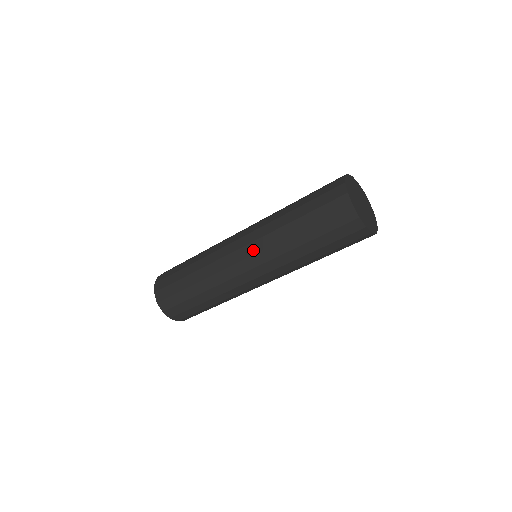
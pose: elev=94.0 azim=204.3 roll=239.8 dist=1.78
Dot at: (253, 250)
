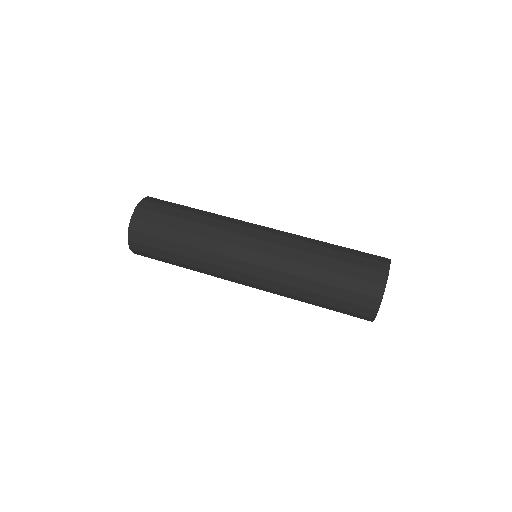
Dot at: (270, 250)
